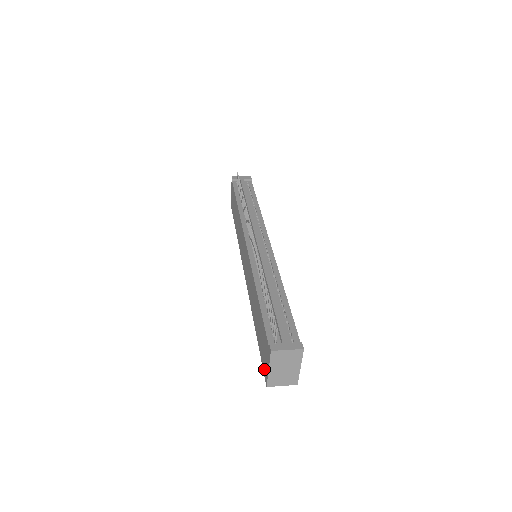
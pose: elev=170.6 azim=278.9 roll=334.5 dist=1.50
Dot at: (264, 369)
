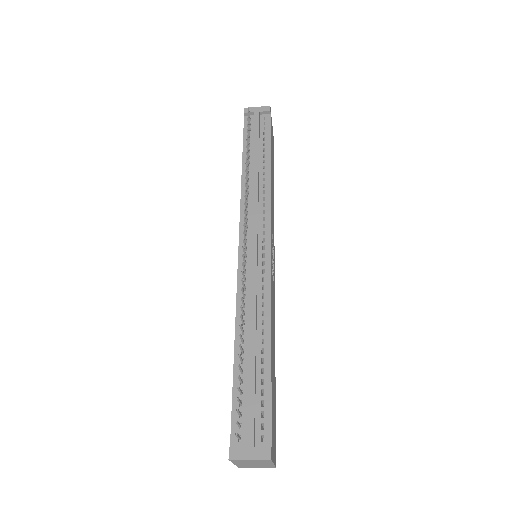
Dot at: occluded
